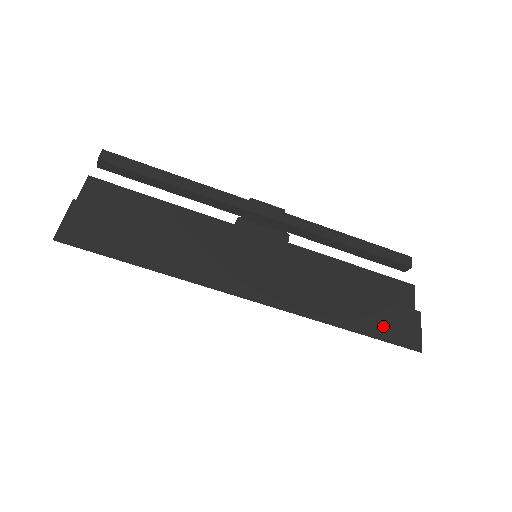
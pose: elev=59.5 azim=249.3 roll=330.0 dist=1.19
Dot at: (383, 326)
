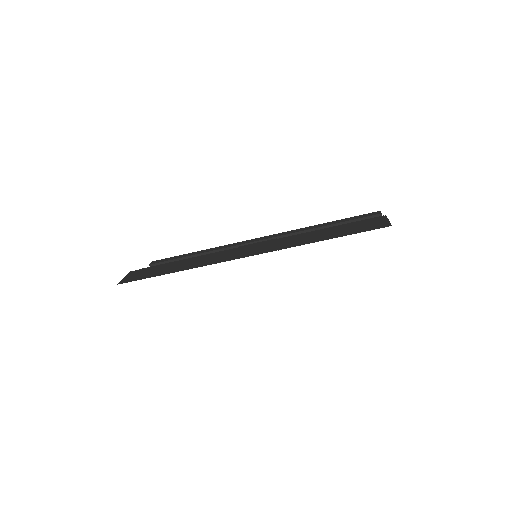
Dot at: (353, 230)
